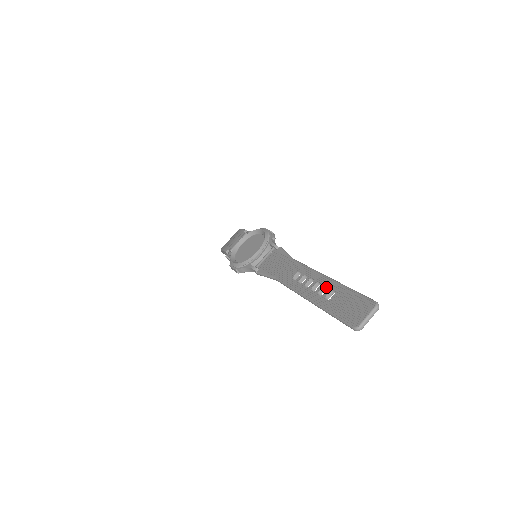
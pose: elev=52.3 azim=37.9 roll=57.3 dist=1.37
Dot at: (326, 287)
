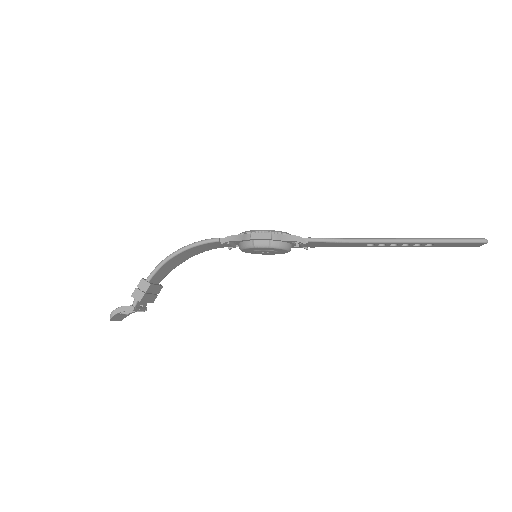
Dot at: occluded
